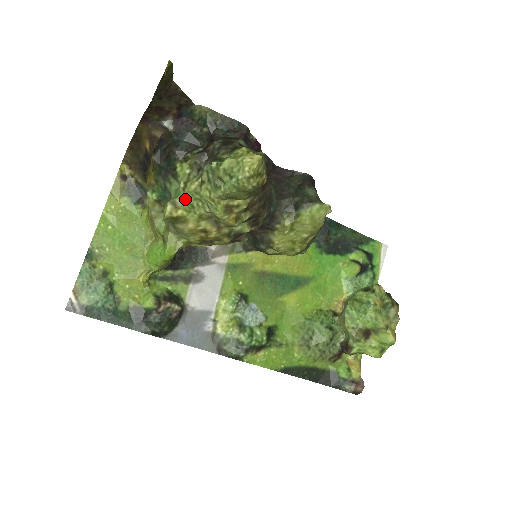
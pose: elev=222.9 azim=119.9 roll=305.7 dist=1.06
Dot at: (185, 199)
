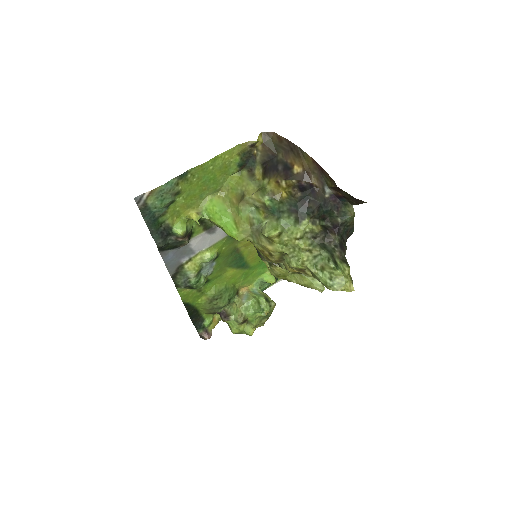
Dot at: (288, 240)
